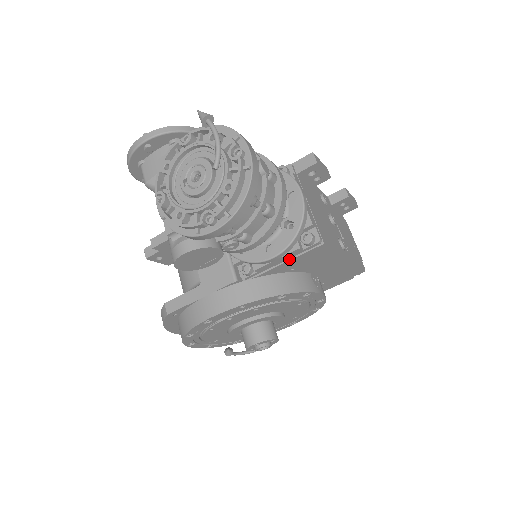
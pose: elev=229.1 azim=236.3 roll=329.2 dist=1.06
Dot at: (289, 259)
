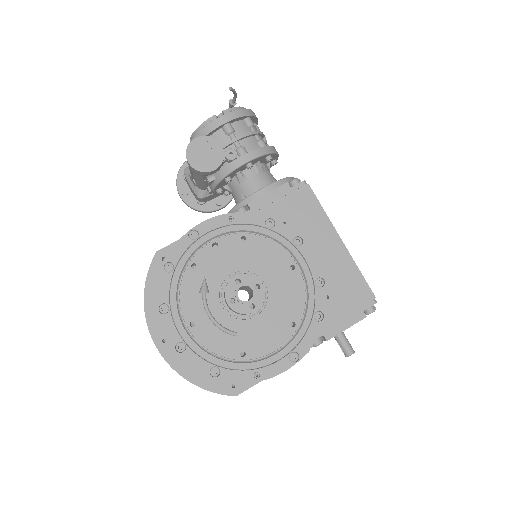
Dot at: (279, 199)
